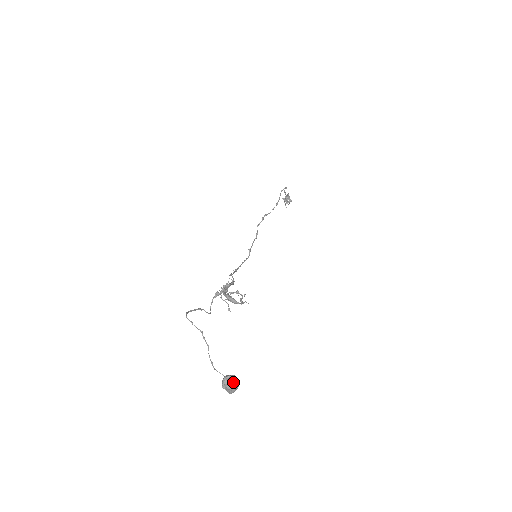
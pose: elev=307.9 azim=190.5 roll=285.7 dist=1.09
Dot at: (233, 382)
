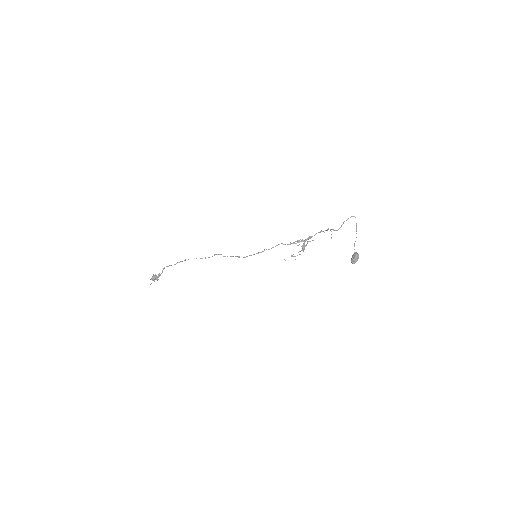
Dot at: (358, 256)
